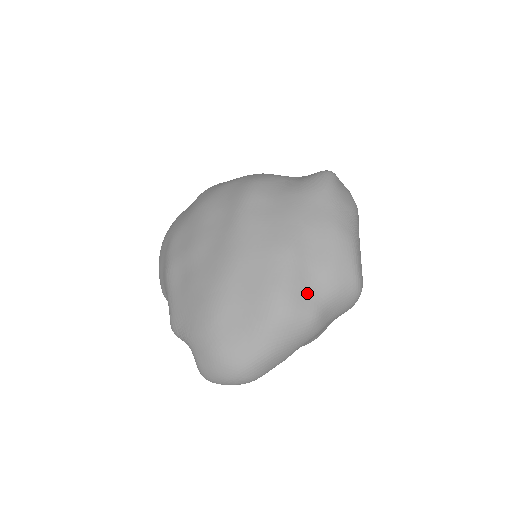
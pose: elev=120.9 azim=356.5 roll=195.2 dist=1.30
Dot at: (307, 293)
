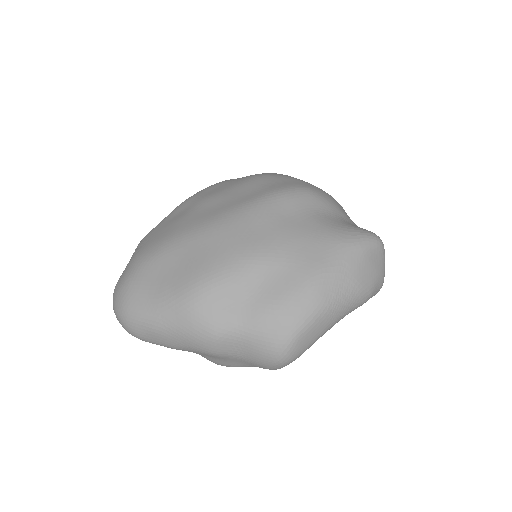
Dot at: (230, 307)
